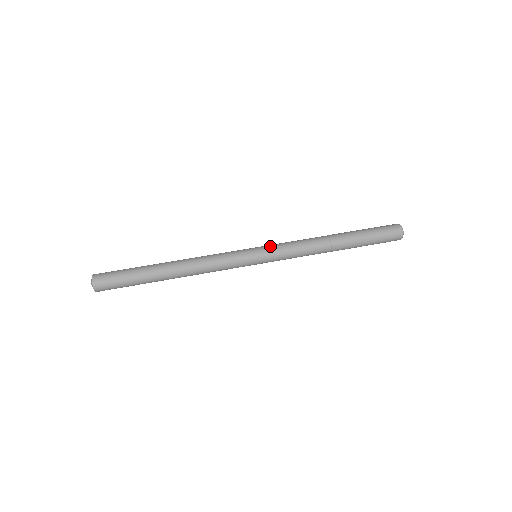
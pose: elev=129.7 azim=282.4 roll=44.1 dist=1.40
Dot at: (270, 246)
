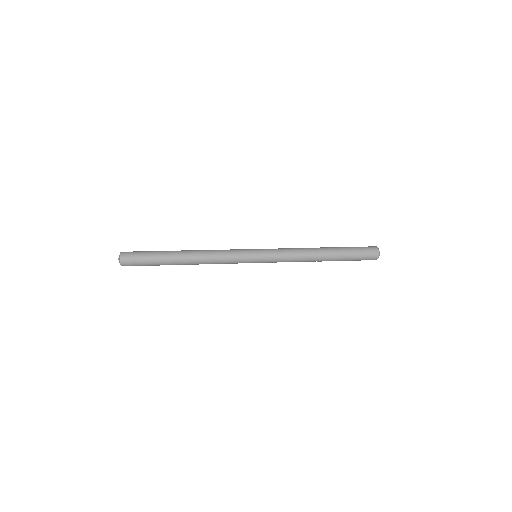
Dot at: occluded
